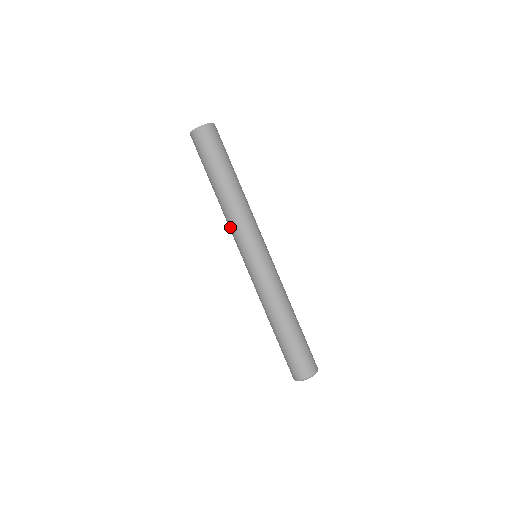
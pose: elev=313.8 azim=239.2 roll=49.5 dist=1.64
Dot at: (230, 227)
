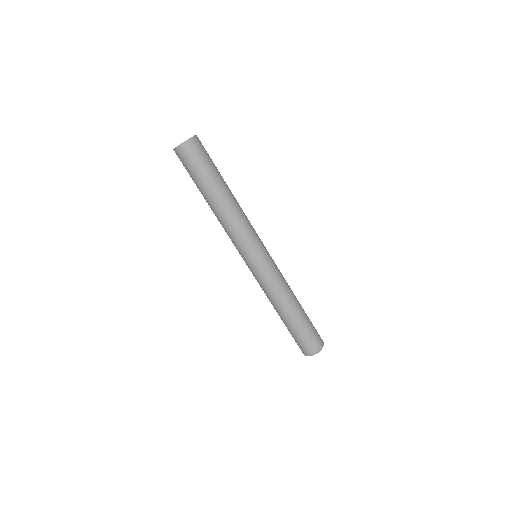
Dot at: (227, 234)
